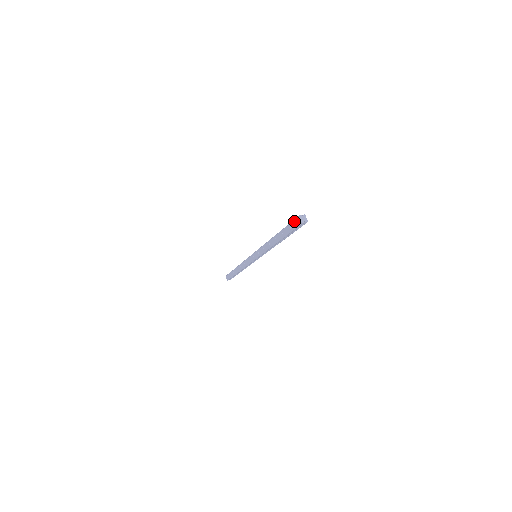
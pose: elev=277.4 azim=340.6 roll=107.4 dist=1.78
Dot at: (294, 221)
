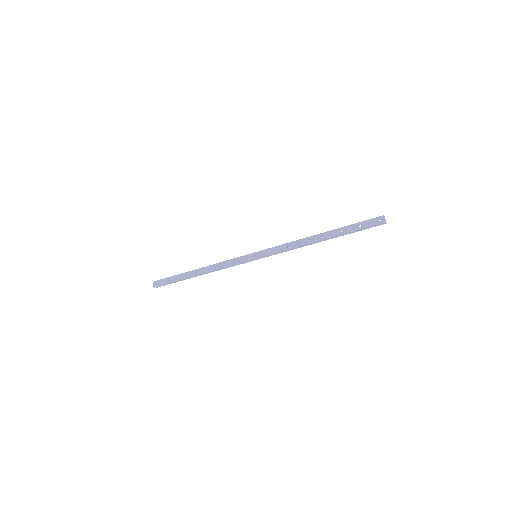
Dot at: (371, 220)
